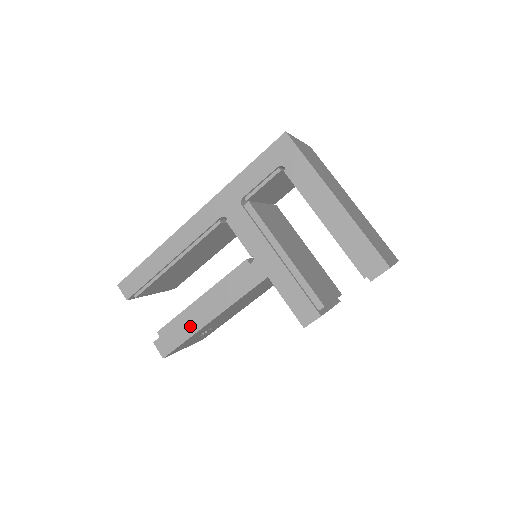
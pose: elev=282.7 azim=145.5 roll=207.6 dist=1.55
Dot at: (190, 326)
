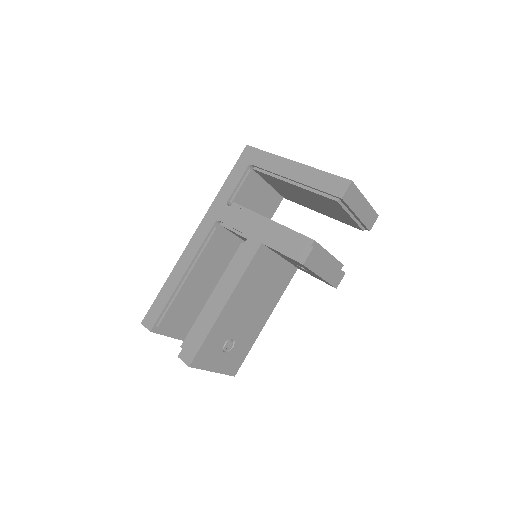
Dot at: (207, 321)
